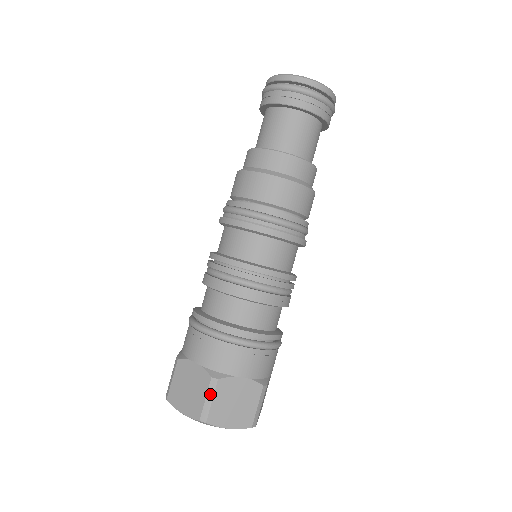
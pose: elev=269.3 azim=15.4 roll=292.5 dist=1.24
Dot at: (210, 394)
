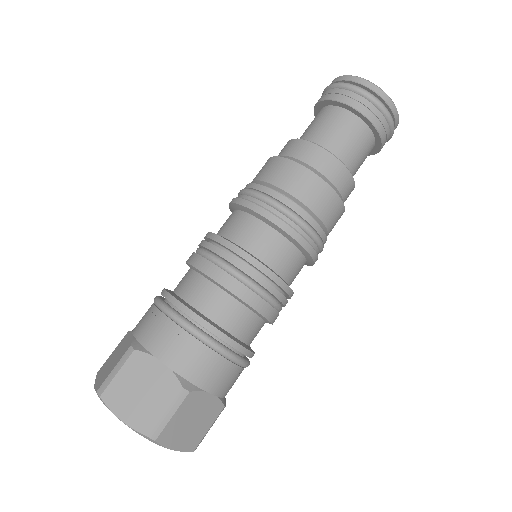
Dot at: (174, 407)
